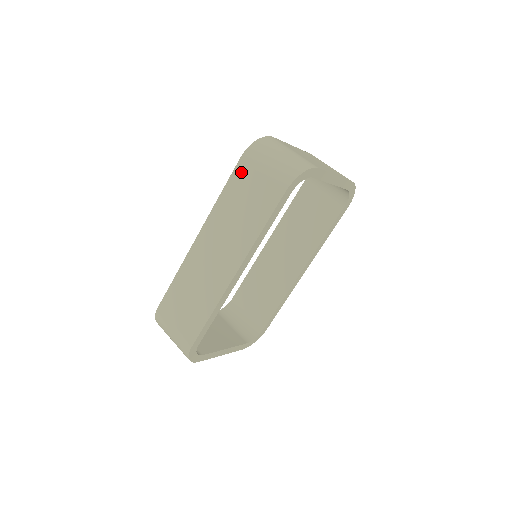
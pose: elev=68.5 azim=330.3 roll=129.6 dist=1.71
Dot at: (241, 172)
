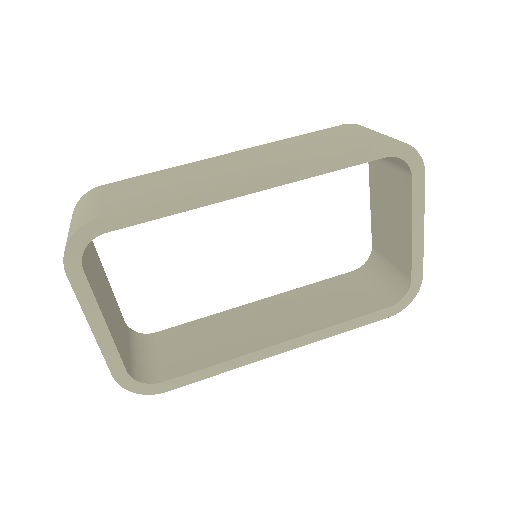
Dot at: (336, 130)
